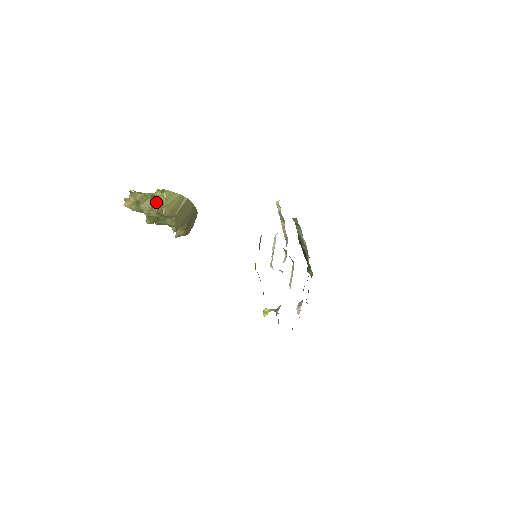
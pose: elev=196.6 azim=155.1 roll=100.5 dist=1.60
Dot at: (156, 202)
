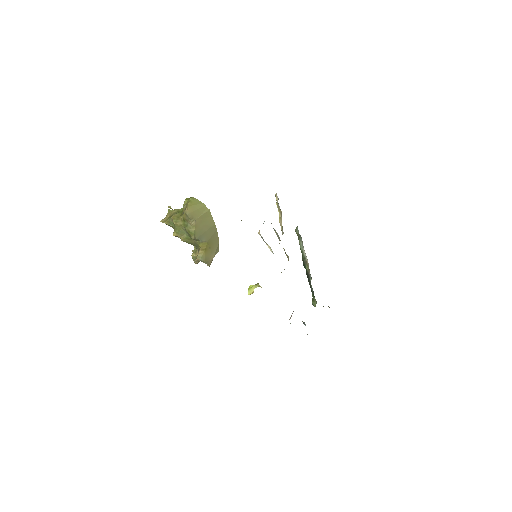
Dot at: (183, 208)
